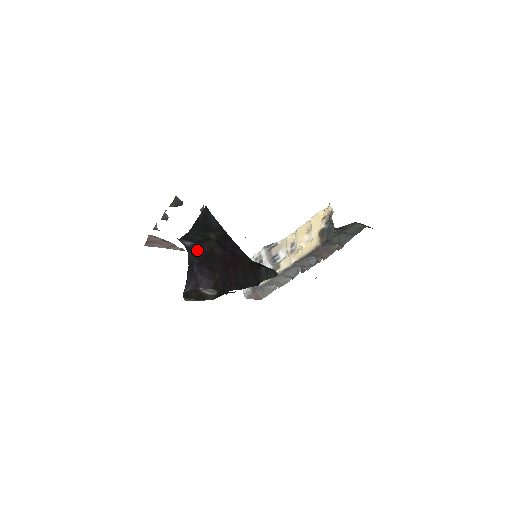
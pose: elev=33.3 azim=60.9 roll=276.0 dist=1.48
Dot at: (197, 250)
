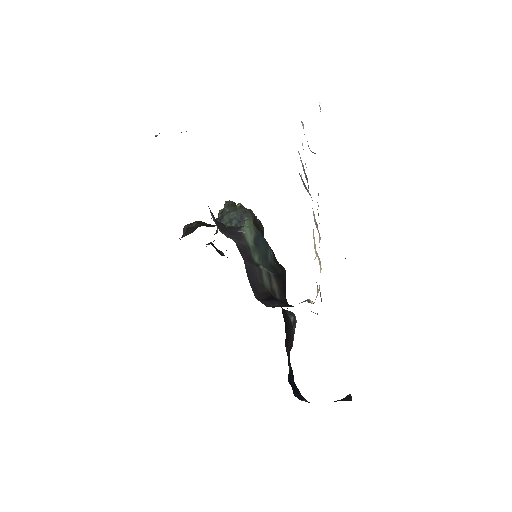
Dot at: occluded
